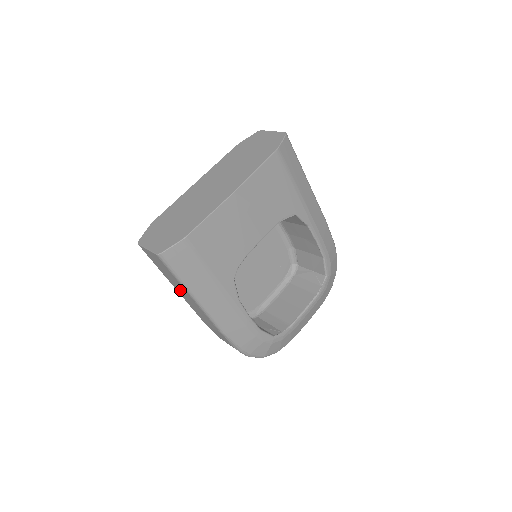
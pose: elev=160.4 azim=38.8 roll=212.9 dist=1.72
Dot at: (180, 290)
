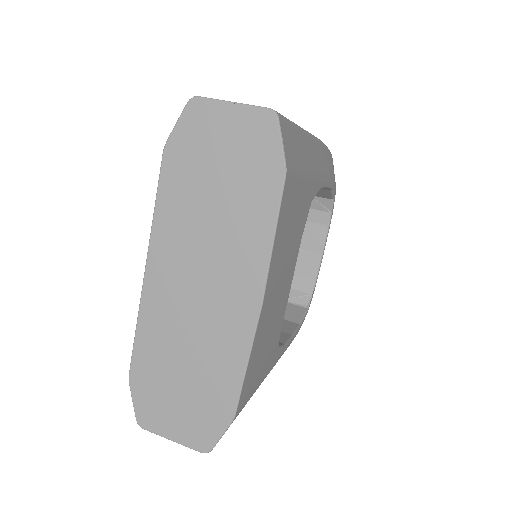
Dot at: occluded
